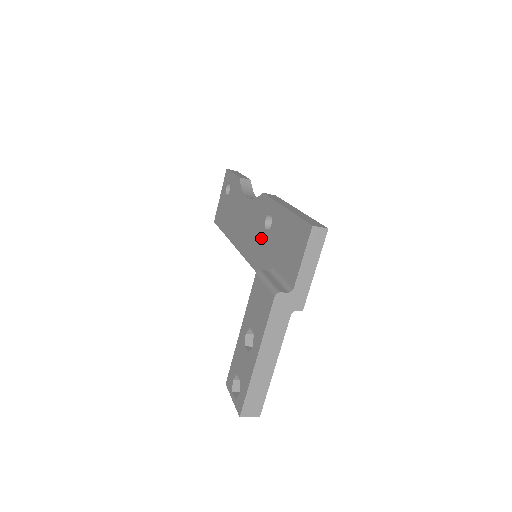
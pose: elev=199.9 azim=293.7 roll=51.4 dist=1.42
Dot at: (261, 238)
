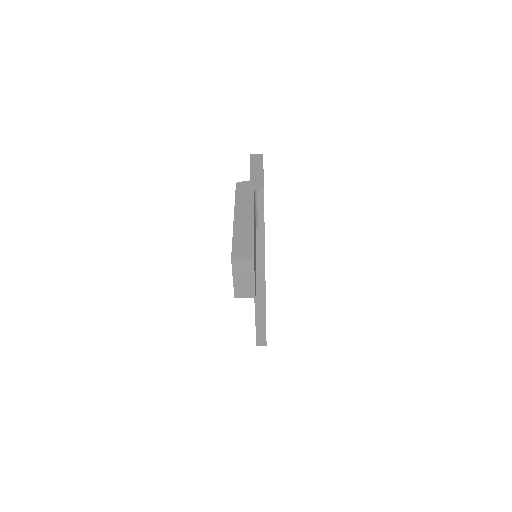
Dot at: occluded
